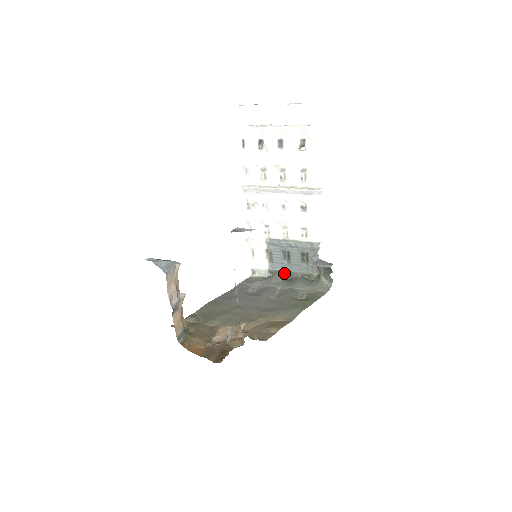
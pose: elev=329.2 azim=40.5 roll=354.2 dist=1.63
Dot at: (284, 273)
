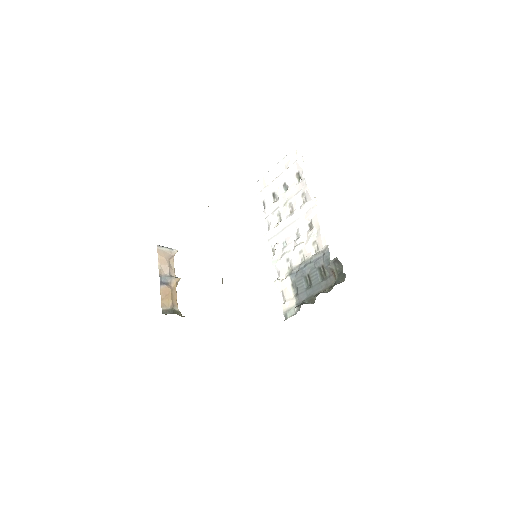
Dot at: (309, 300)
